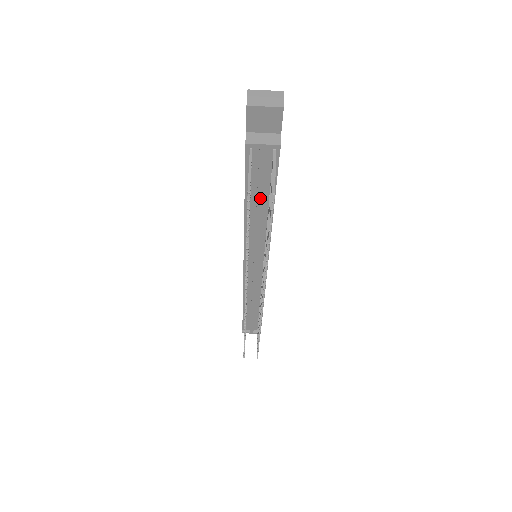
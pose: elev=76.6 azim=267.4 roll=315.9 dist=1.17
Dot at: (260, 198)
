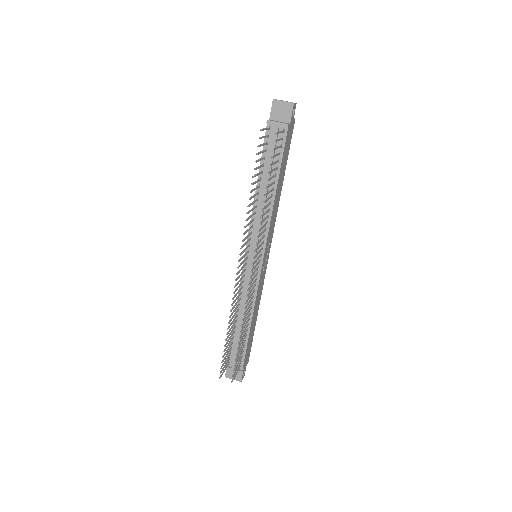
Dot at: occluded
